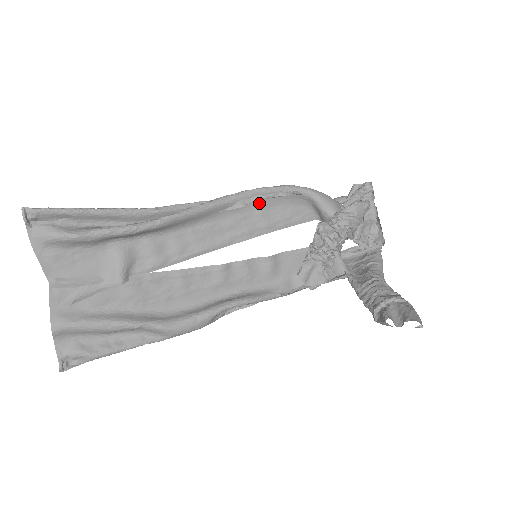
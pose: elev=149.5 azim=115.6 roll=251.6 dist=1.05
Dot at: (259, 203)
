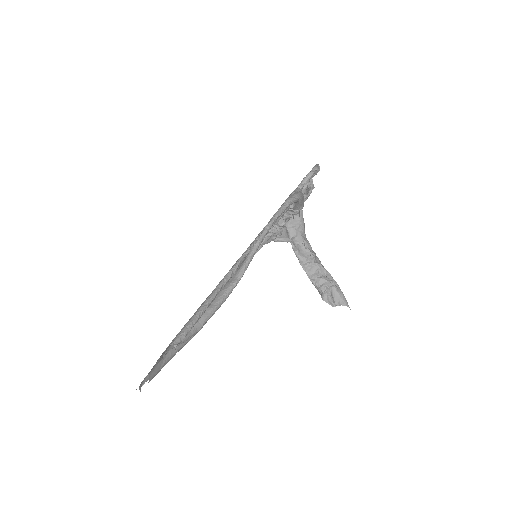
Dot at: occluded
